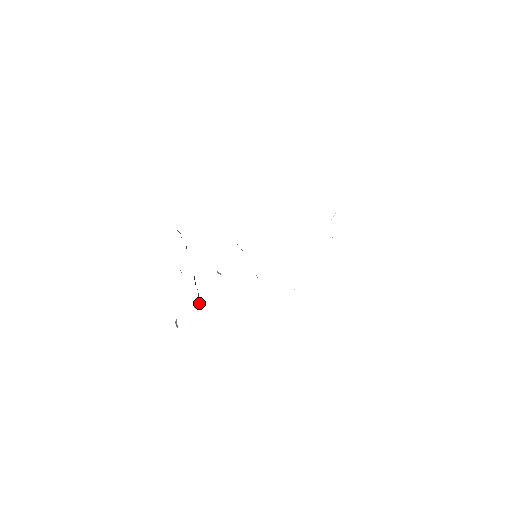
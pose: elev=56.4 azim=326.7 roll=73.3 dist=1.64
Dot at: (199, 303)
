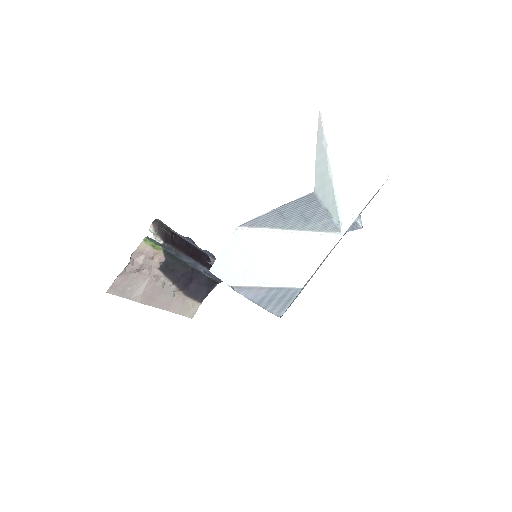
Dot at: (157, 232)
